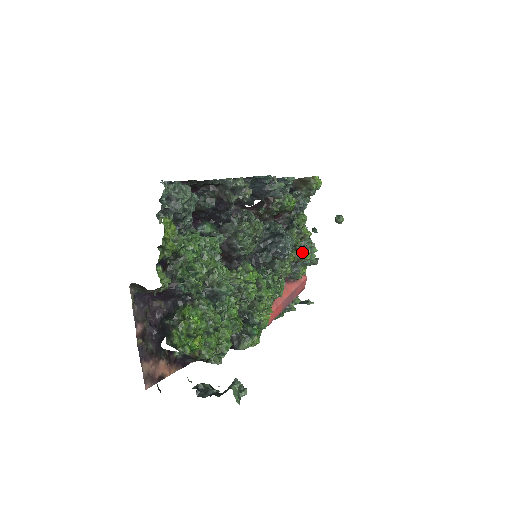
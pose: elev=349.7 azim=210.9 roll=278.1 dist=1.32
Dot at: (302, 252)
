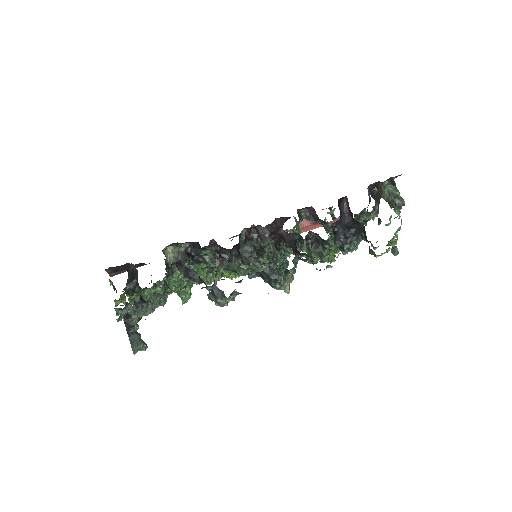
Dot at: occluded
